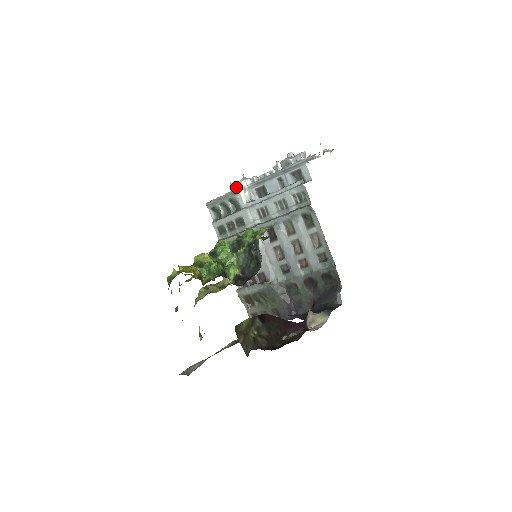
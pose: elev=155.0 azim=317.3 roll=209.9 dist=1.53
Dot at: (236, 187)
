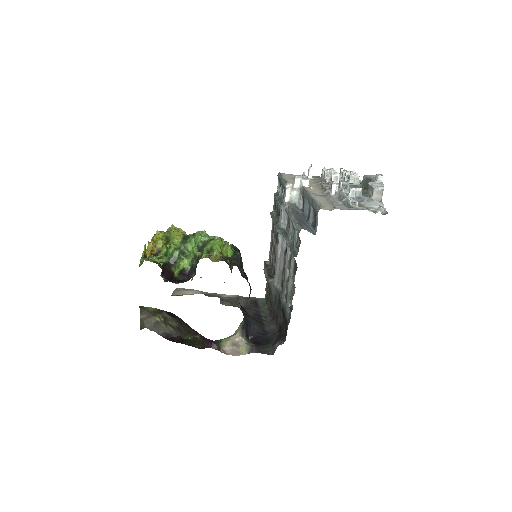
Dot at: (323, 171)
